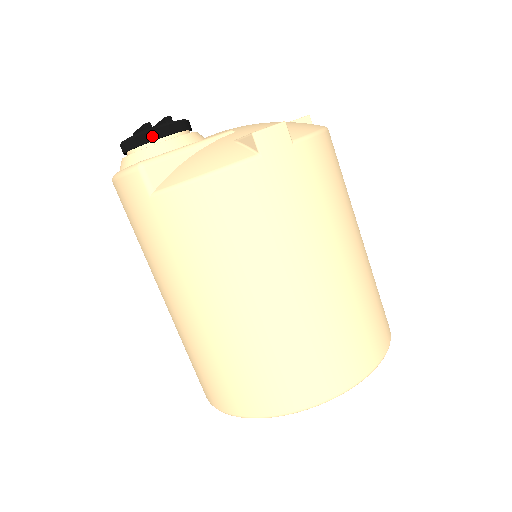
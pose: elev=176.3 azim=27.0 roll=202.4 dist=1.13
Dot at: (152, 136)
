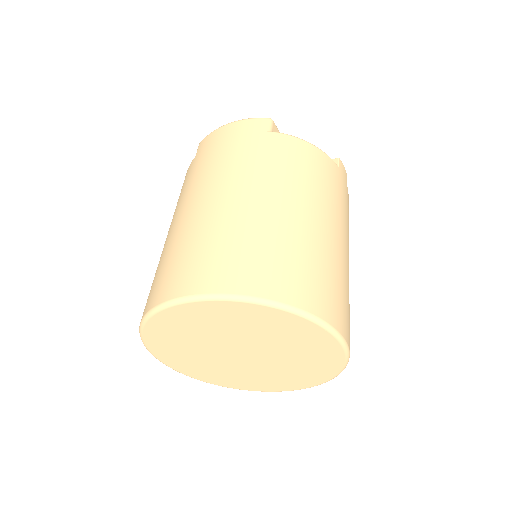
Dot at: occluded
